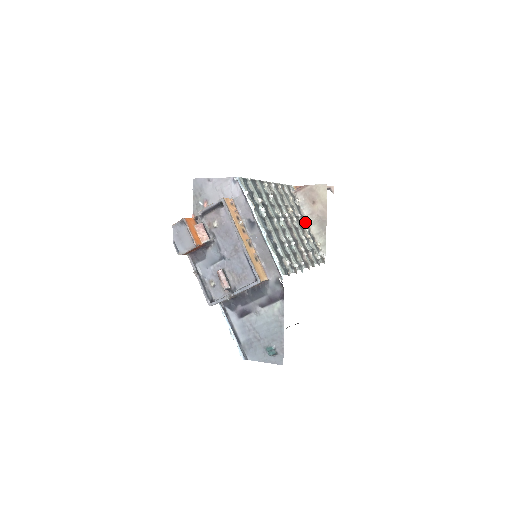
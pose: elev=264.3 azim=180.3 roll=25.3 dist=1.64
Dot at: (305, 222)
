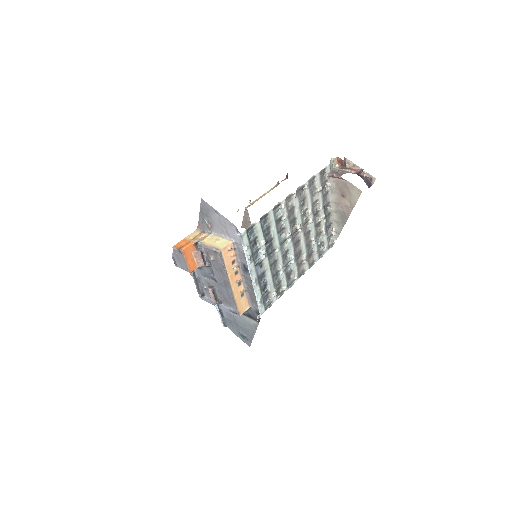
Dot at: (328, 207)
